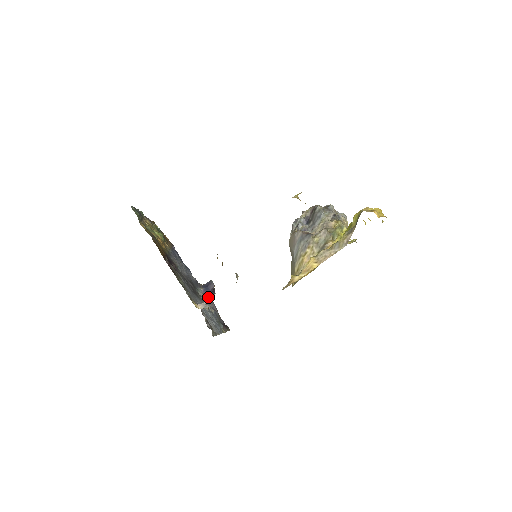
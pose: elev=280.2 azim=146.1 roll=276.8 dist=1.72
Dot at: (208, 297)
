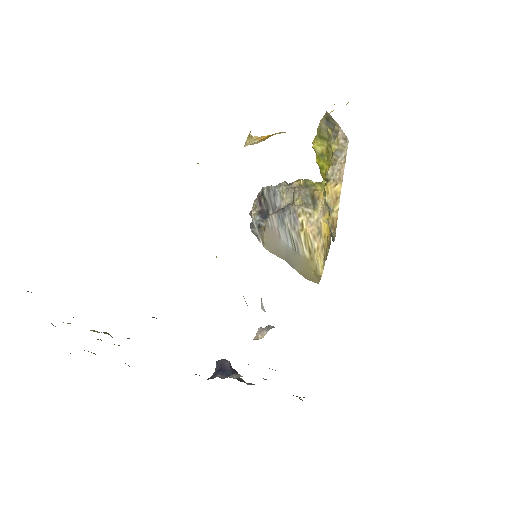
Dot at: (237, 374)
